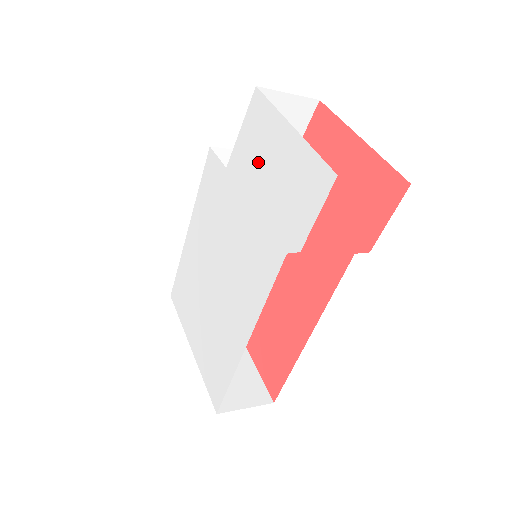
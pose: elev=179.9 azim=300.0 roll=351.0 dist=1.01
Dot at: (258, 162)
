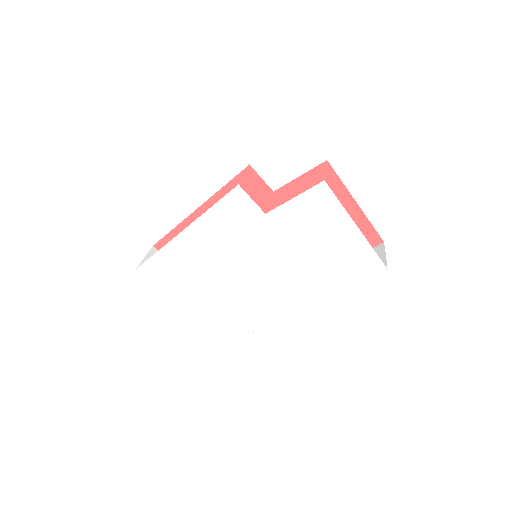
Dot at: (313, 230)
